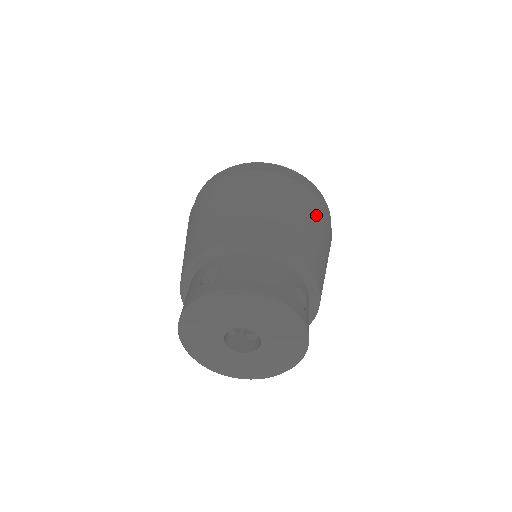
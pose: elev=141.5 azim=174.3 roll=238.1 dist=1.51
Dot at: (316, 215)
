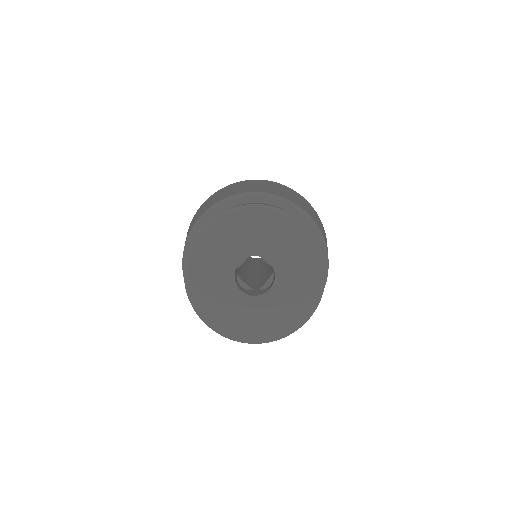
Dot at: (297, 195)
